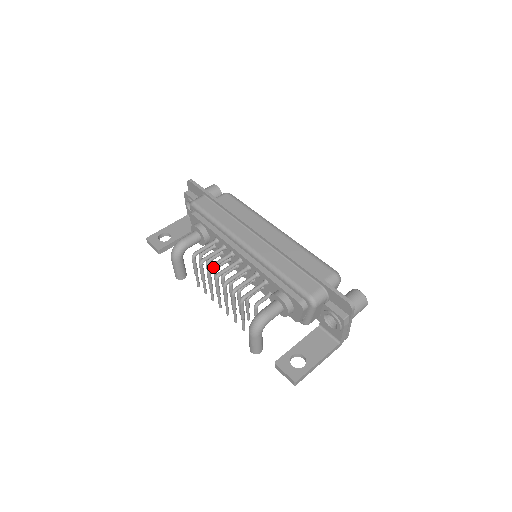
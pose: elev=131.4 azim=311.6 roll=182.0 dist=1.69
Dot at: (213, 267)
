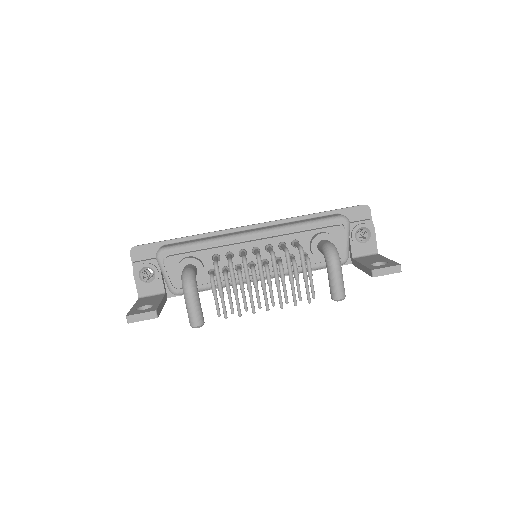
Dot at: (245, 257)
